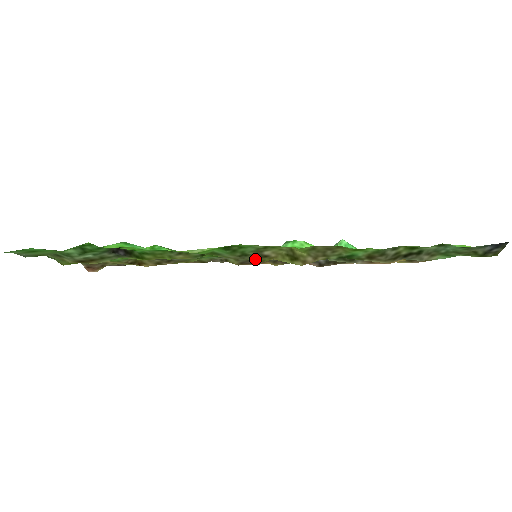
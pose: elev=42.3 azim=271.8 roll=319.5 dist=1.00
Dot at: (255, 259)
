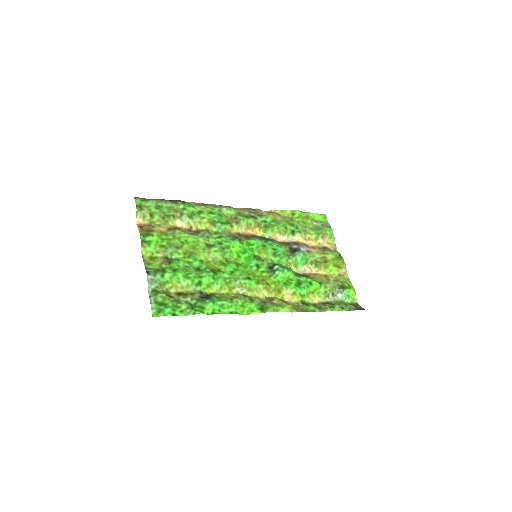
Dot at: (267, 299)
